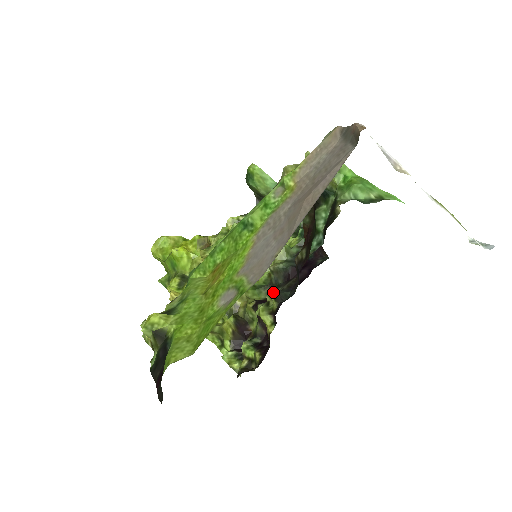
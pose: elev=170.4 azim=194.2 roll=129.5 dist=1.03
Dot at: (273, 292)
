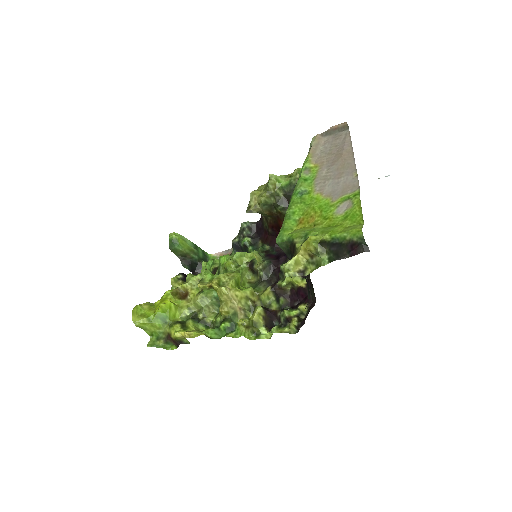
Dot at: occluded
